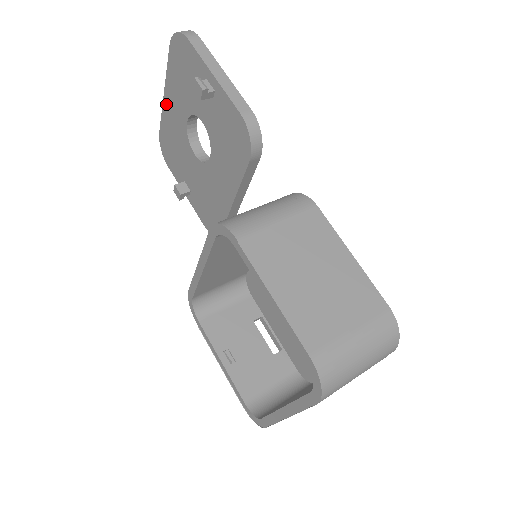
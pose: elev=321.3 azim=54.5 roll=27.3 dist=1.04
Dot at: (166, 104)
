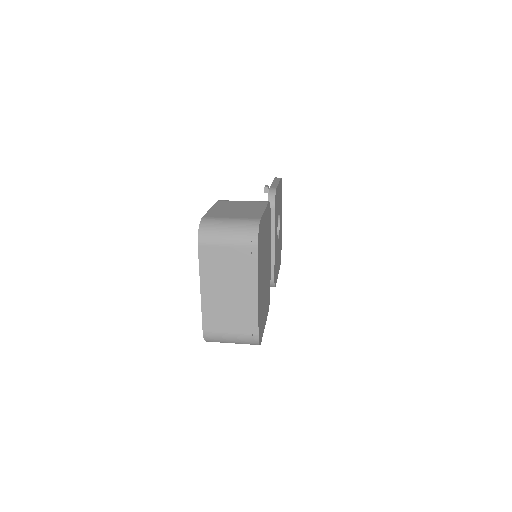
Dot at: occluded
